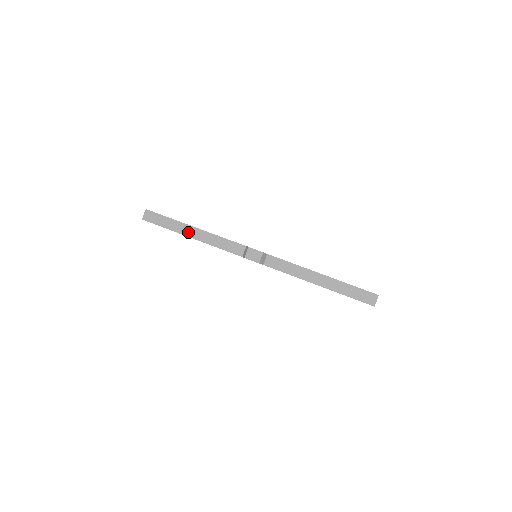
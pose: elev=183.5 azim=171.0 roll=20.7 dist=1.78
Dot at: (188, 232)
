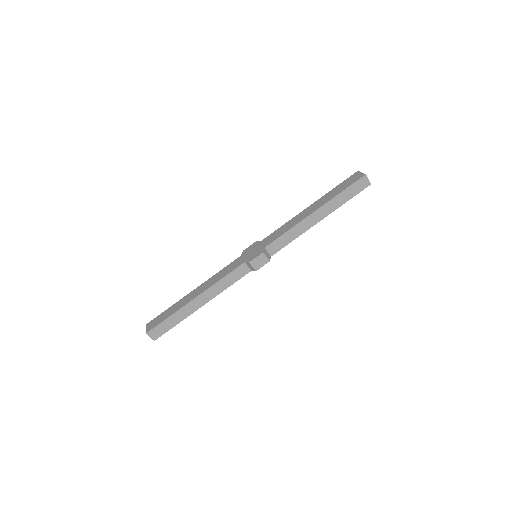
Dot at: (195, 306)
